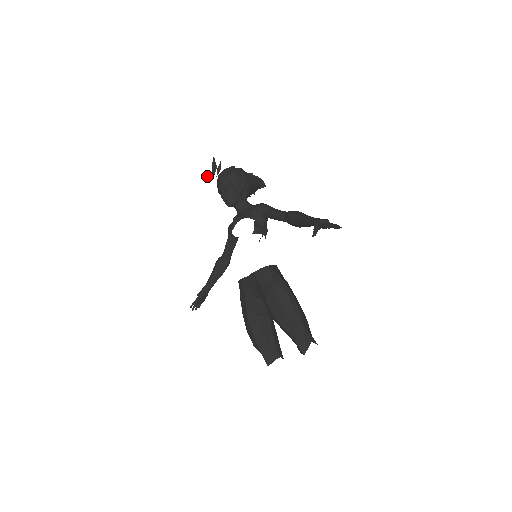
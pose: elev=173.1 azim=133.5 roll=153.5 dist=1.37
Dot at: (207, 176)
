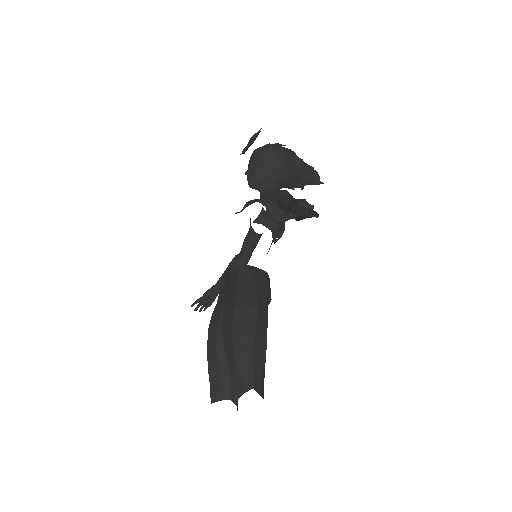
Dot at: (244, 148)
